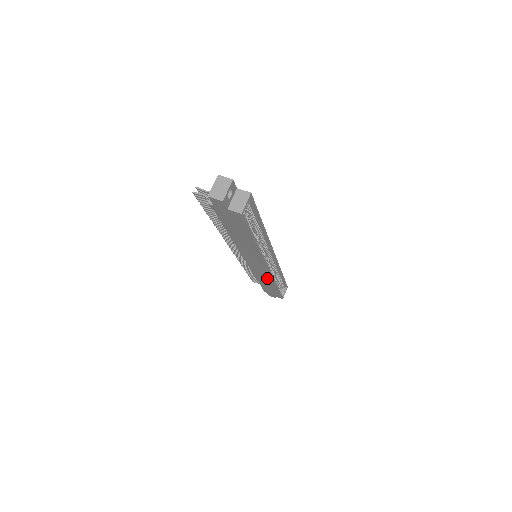
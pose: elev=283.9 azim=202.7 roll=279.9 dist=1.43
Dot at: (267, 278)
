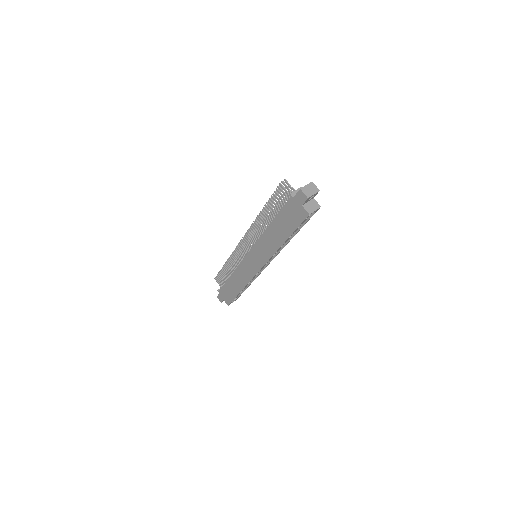
Dot at: (244, 278)
